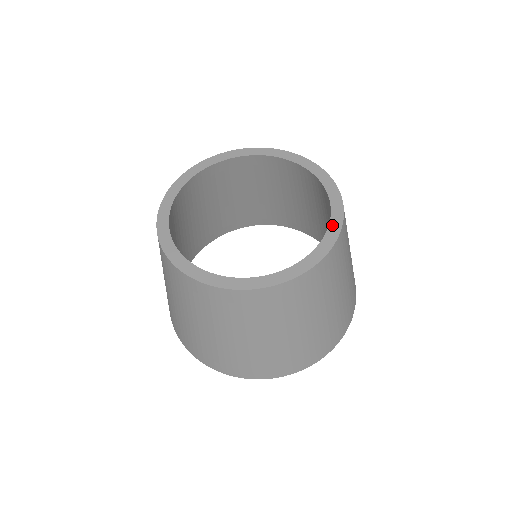
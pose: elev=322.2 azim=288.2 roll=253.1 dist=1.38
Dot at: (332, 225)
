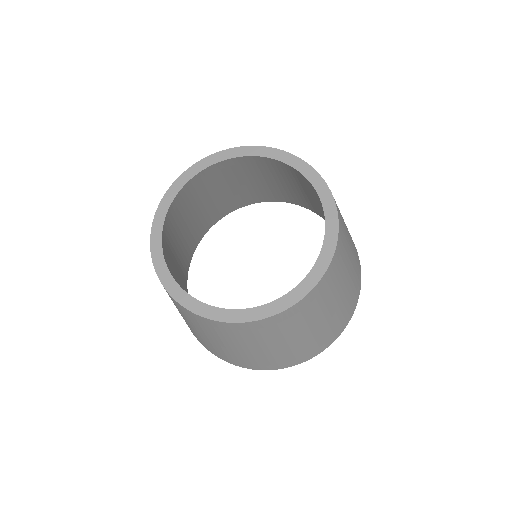
Dot at: (310, 178)
